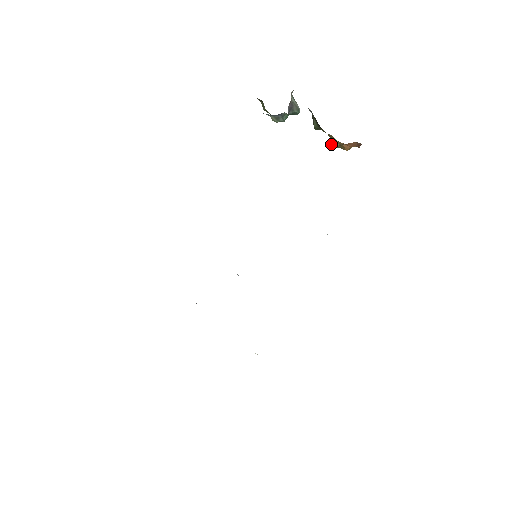
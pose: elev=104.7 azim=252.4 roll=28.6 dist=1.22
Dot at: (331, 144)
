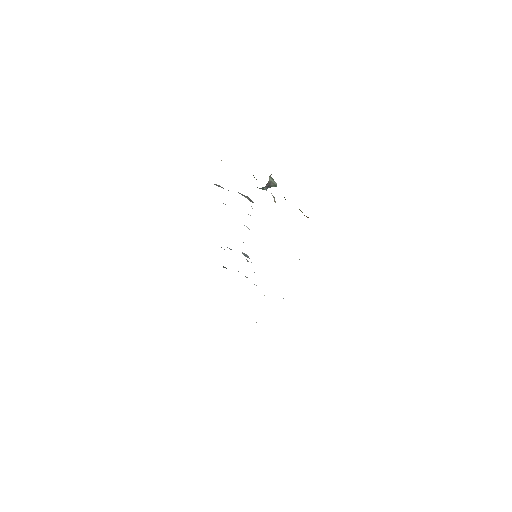
Dot at: (299, 209)
